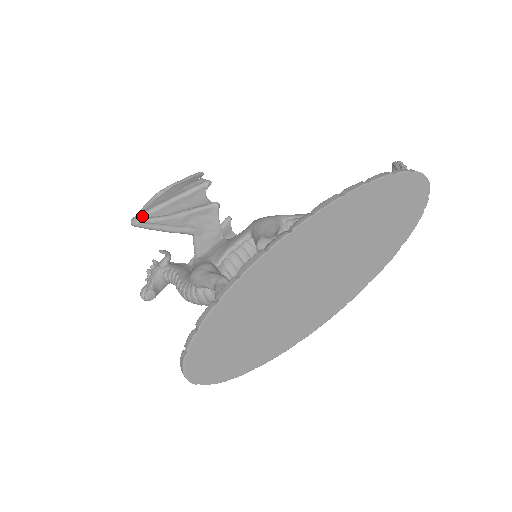
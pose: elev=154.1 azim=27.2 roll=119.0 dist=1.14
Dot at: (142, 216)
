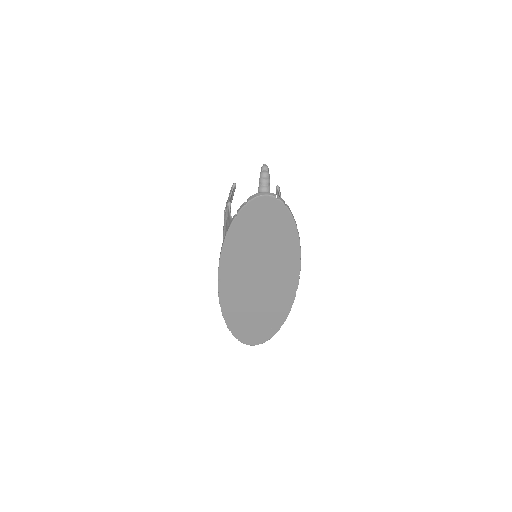
Dot at: (224, 236)
